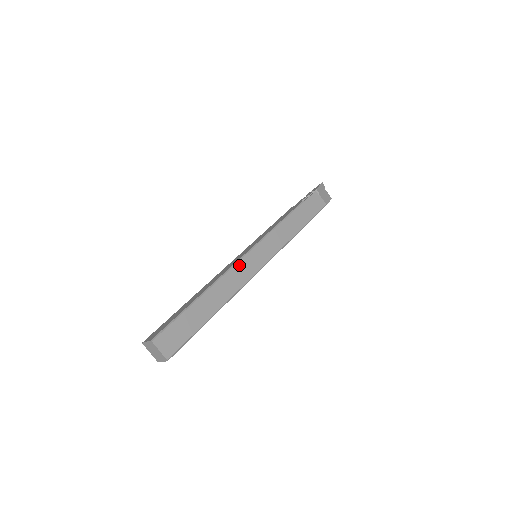
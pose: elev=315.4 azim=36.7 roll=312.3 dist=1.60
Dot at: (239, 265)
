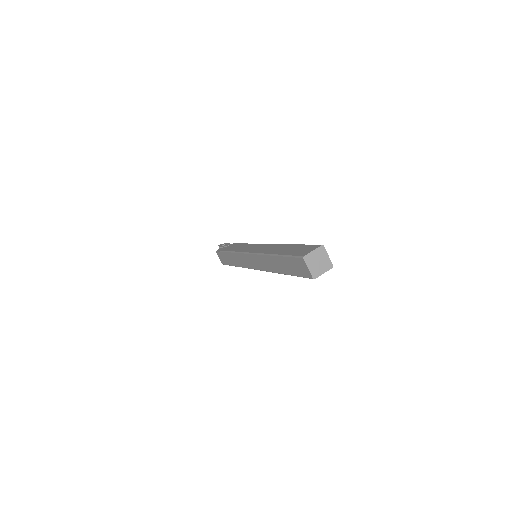
Dot at: occluded
